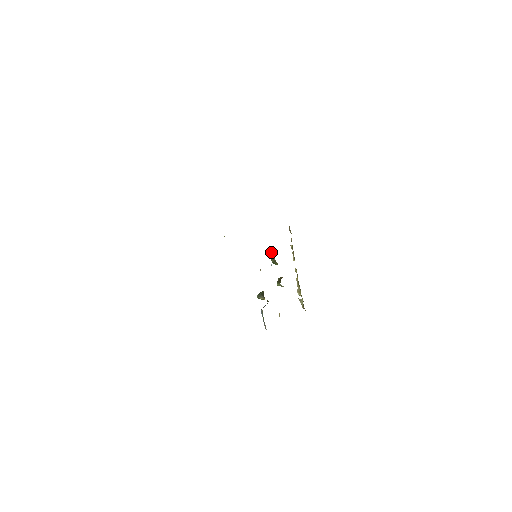
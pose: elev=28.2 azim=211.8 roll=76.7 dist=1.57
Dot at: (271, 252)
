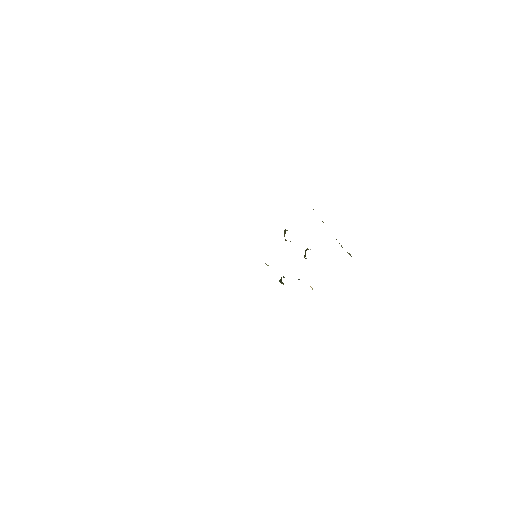
Dot at: occluded
